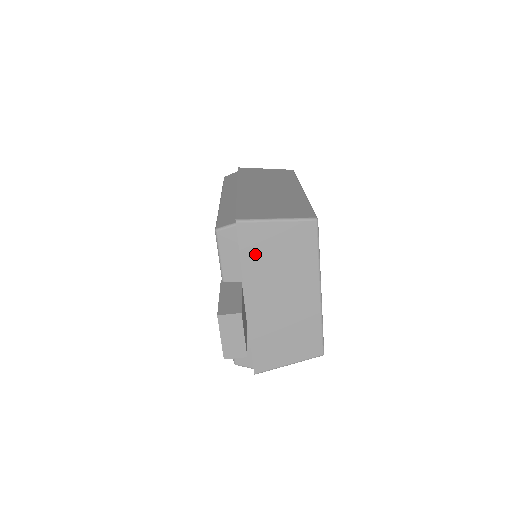
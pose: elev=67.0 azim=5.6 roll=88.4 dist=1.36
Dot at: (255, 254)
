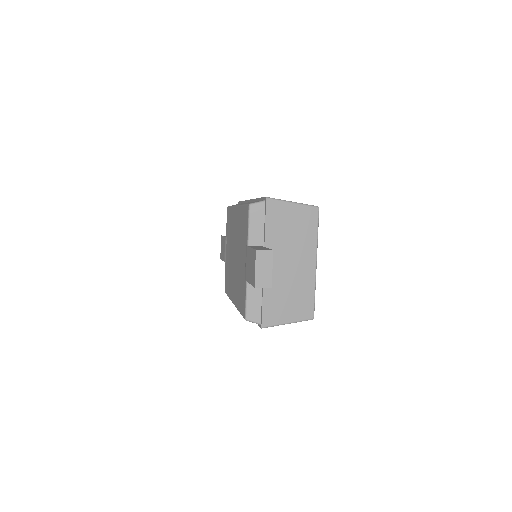
Dot at: (276, 225)
